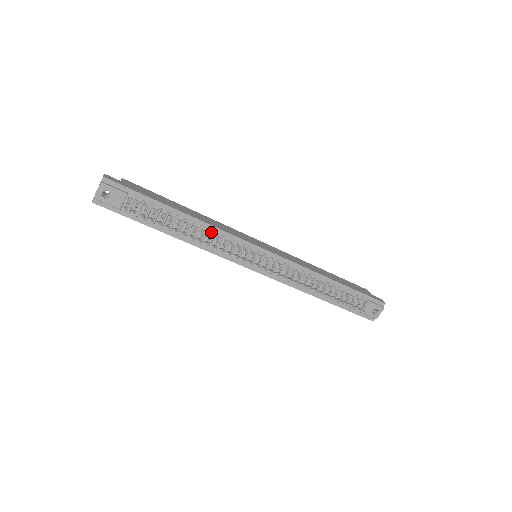
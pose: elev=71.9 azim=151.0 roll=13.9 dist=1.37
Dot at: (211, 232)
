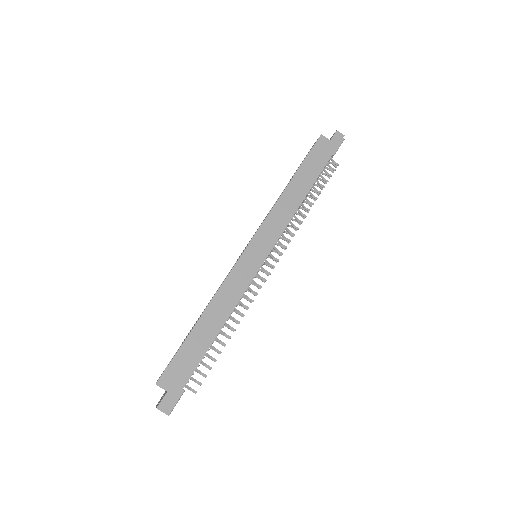
Dot at: (234, 308)
